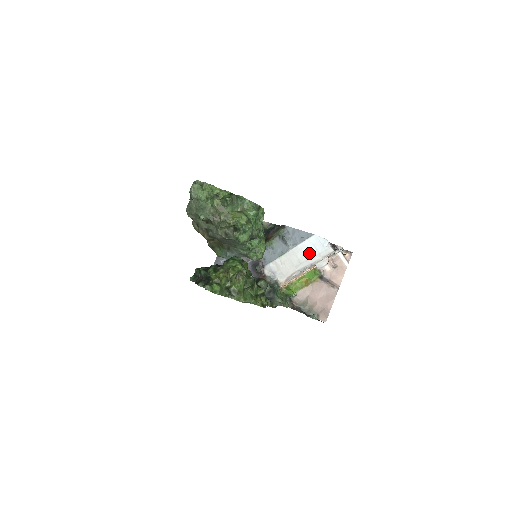
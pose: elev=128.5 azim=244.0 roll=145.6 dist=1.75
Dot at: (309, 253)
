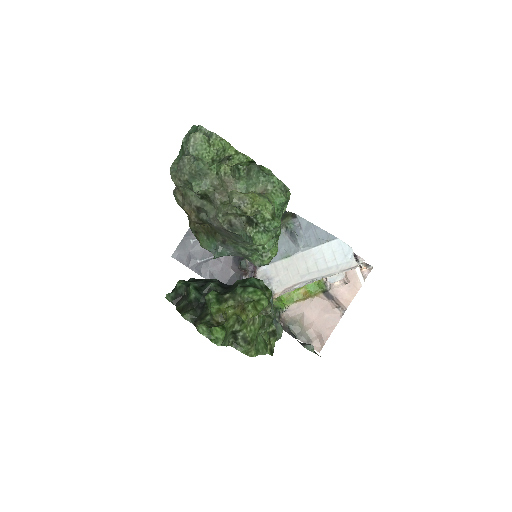
Dot at: (324, 262)
